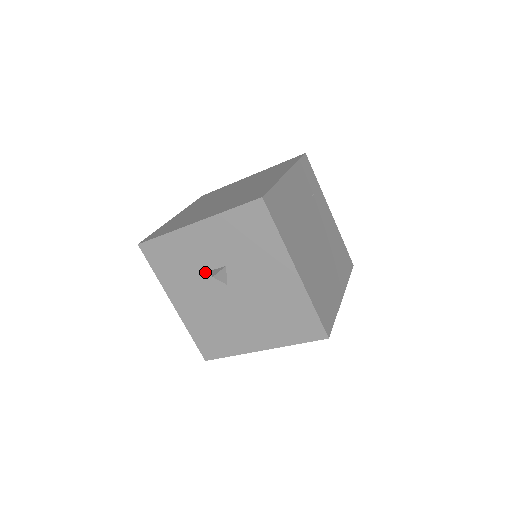
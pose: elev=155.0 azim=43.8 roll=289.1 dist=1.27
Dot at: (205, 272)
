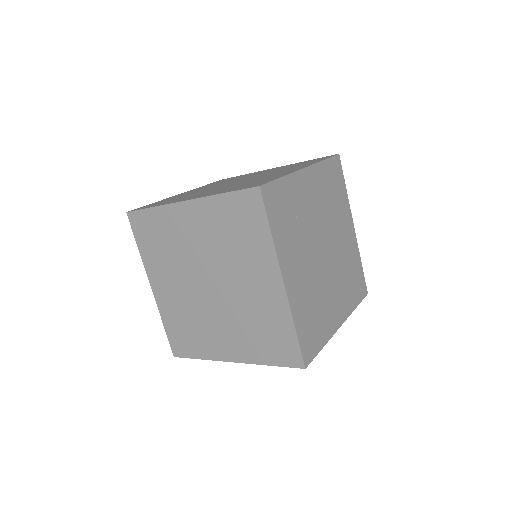
Dot at: occluded
